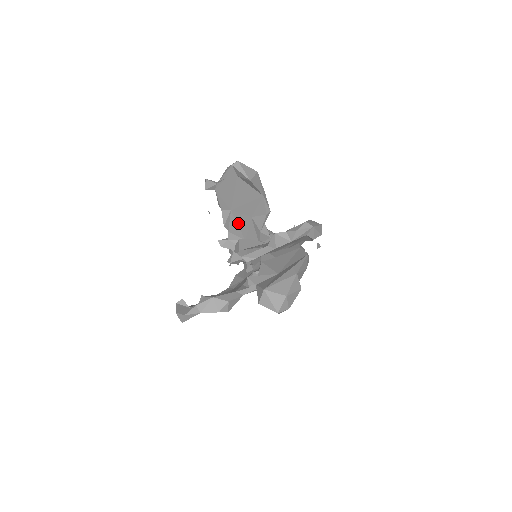
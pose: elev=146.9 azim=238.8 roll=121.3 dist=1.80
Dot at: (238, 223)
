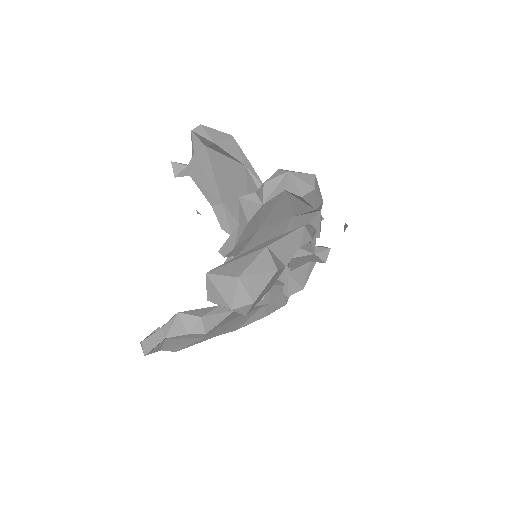
Dot at: (238, 221)
